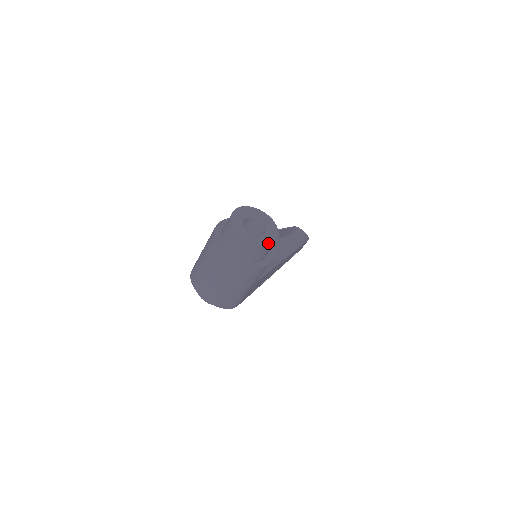
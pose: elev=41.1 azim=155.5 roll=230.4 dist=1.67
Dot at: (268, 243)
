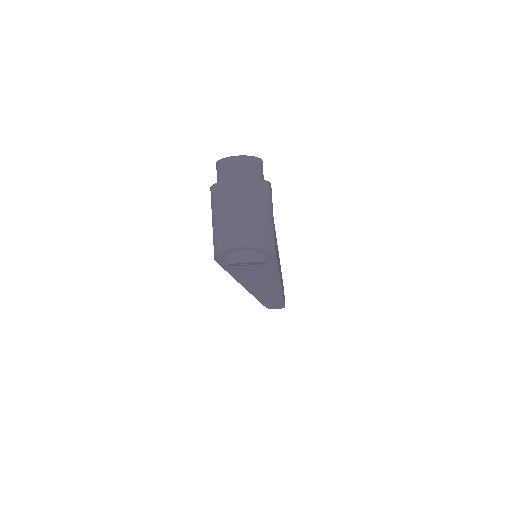
Dot at: (258, 159)
